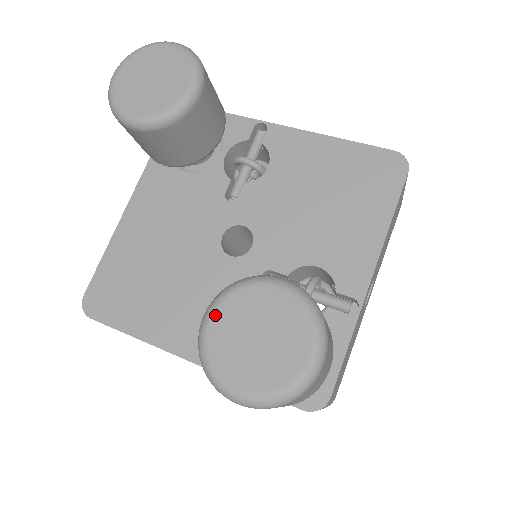
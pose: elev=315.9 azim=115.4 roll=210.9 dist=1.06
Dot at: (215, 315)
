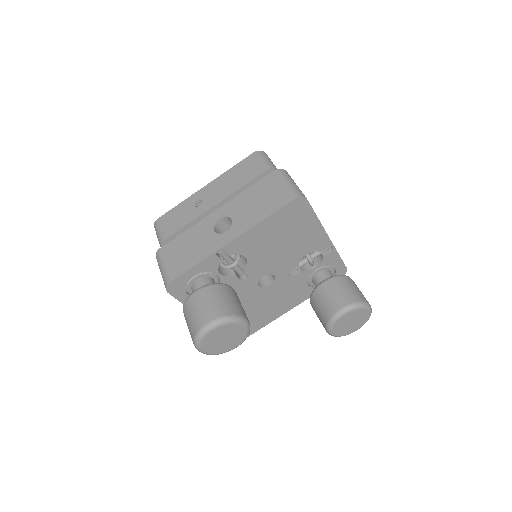
Dot at: (334, 332)
